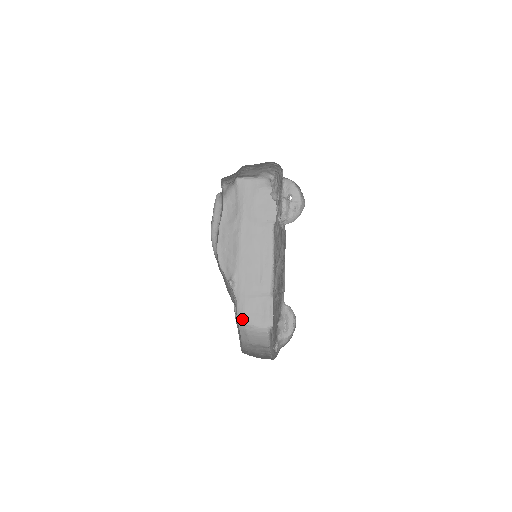
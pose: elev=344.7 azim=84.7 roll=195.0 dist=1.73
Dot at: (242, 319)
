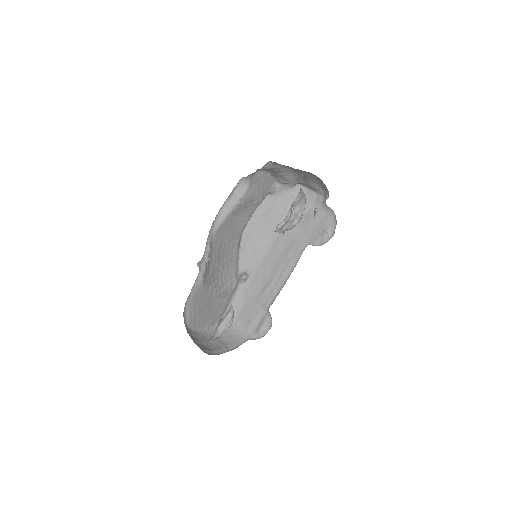
Dot at: (234, 314)
